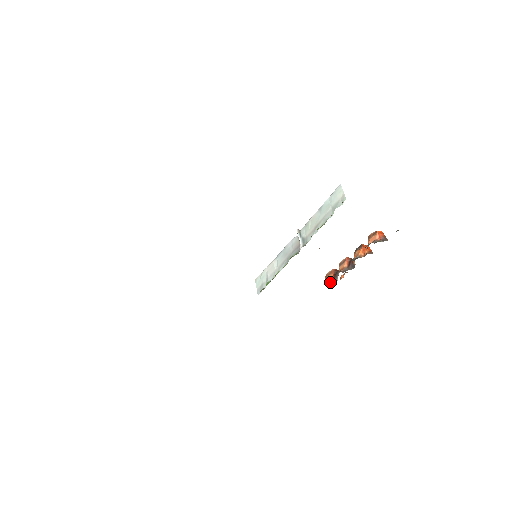
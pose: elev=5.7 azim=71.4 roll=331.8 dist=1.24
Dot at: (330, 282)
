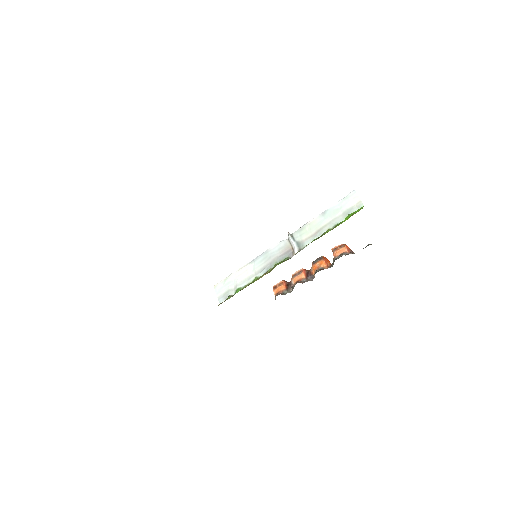
Dot at: occluded
